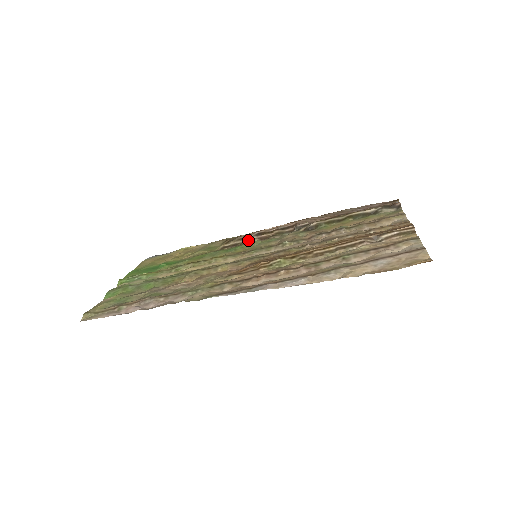
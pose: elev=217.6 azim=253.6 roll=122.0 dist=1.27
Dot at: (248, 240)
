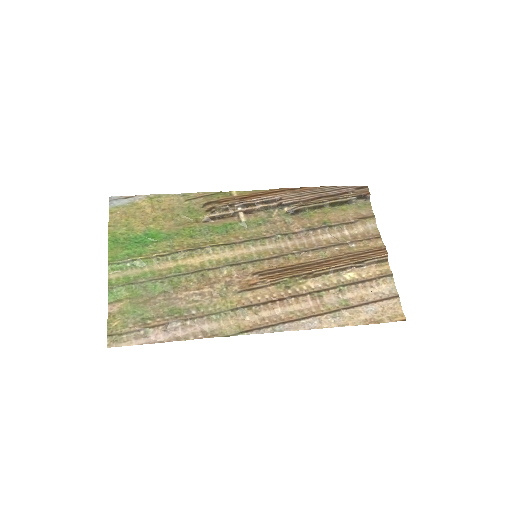
Dot at: (234, 212)
